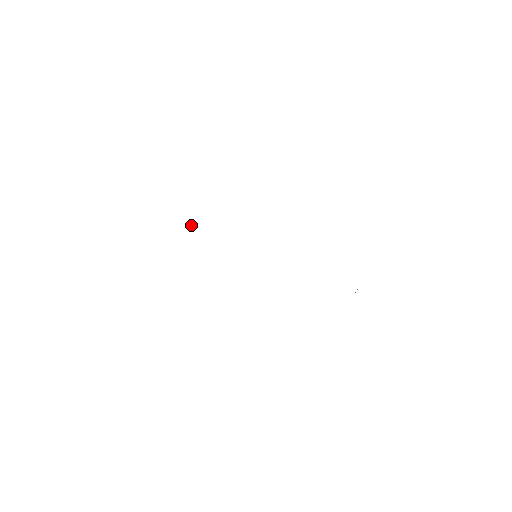
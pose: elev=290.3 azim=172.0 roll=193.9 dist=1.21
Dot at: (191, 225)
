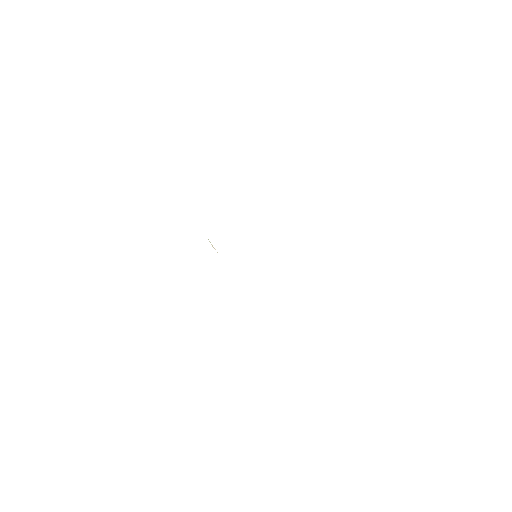
Dot at: (211, 244)
